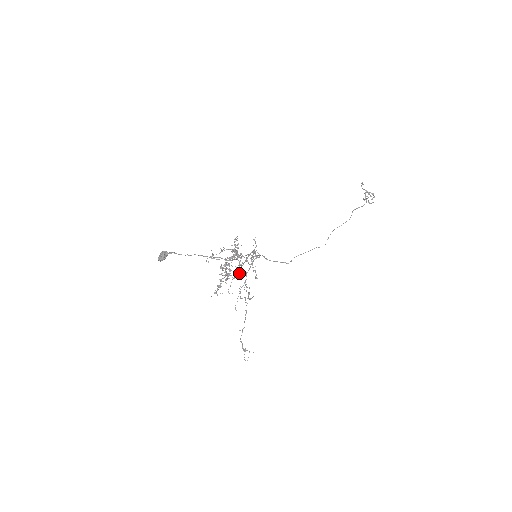
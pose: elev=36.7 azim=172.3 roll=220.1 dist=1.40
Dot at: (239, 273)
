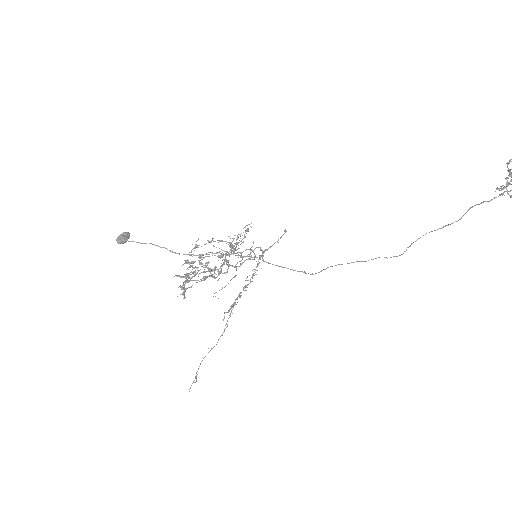
Dot at: occluded
